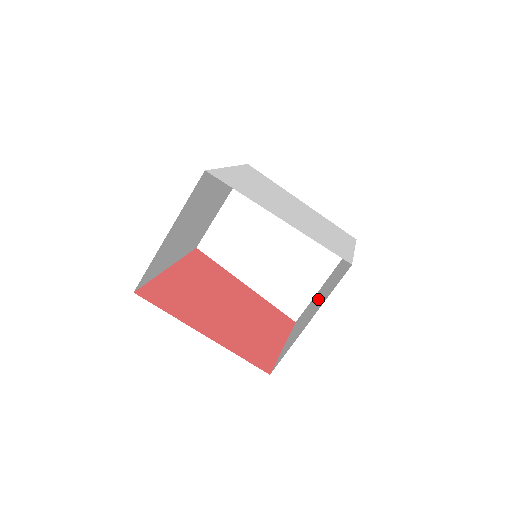
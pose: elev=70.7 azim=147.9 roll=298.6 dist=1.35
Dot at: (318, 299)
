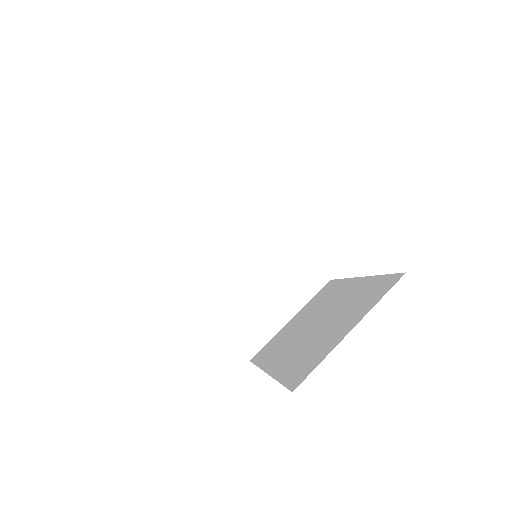
Dot at: occluded
